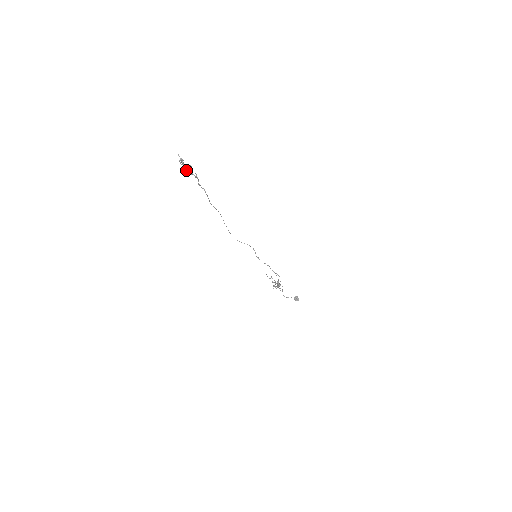
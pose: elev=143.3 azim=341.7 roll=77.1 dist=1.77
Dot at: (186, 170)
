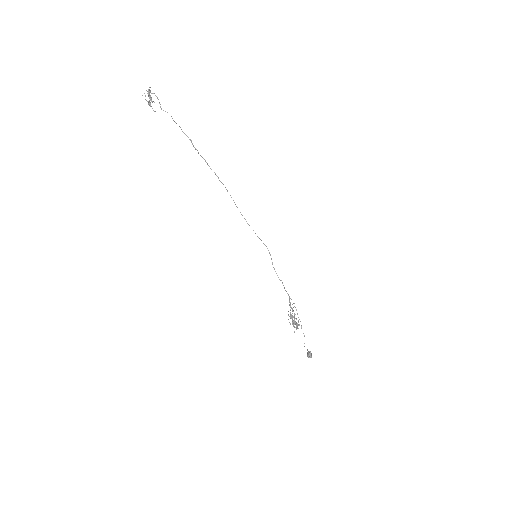
Dot at: occluded
